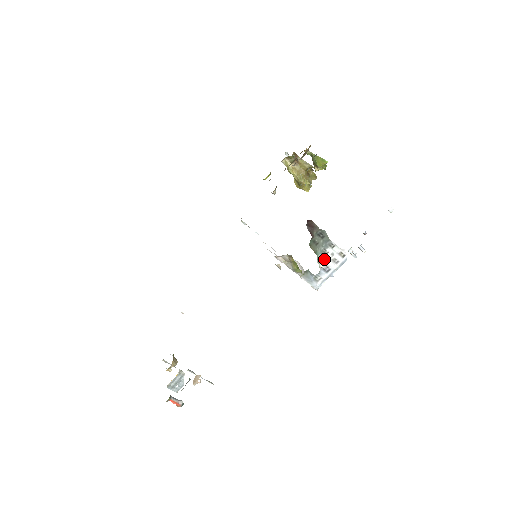
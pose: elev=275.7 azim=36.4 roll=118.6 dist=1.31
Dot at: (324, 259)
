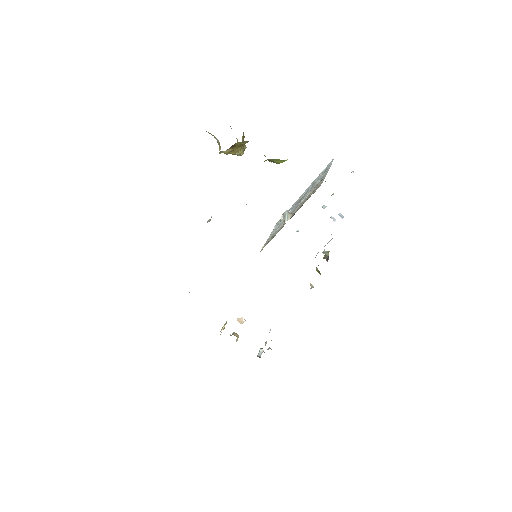
Dot at: occluded
